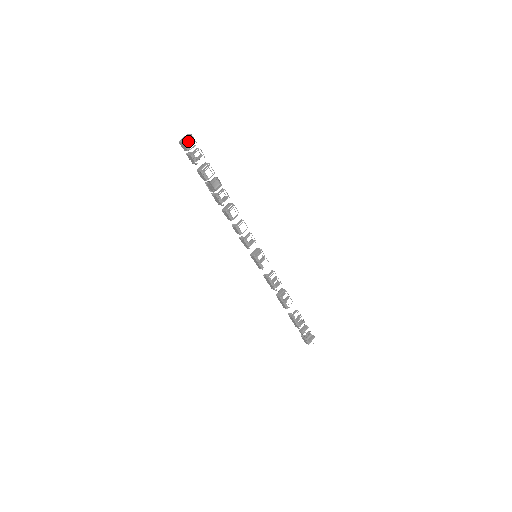
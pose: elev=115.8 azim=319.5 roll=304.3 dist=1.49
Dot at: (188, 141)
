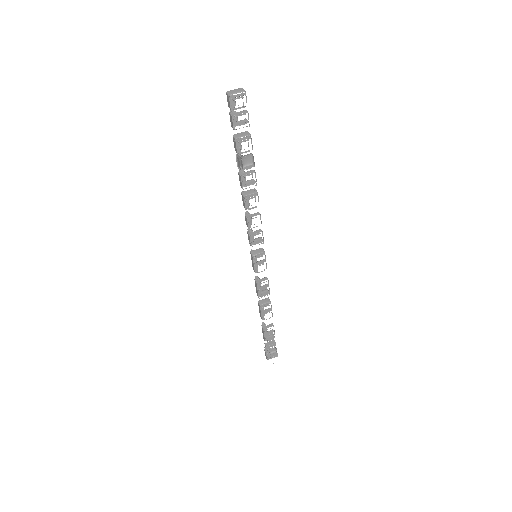
Dot at: (237, 98)
